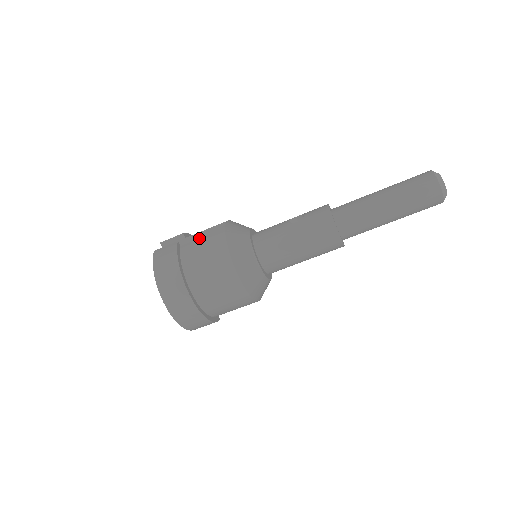
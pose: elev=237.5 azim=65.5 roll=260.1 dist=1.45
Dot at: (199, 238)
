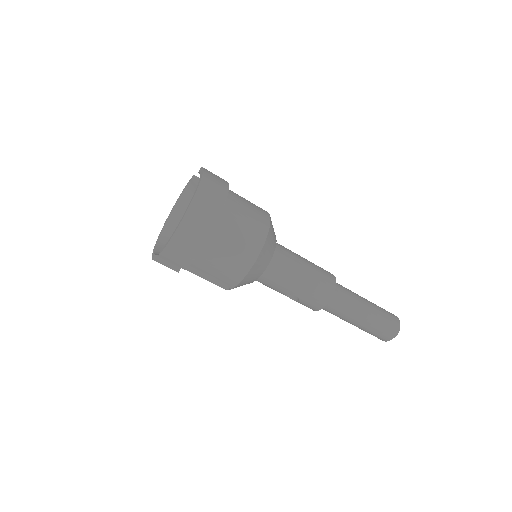
Dot at: occluded
